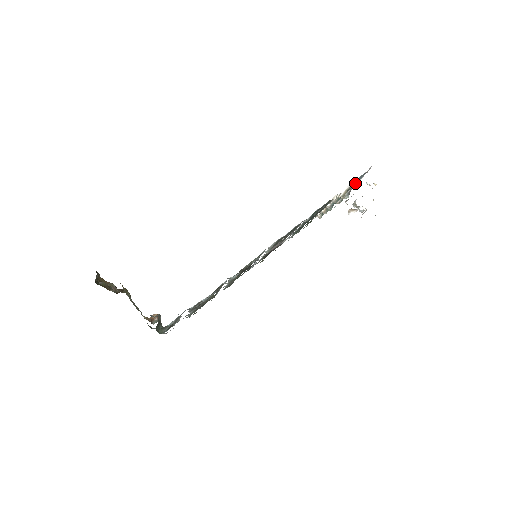
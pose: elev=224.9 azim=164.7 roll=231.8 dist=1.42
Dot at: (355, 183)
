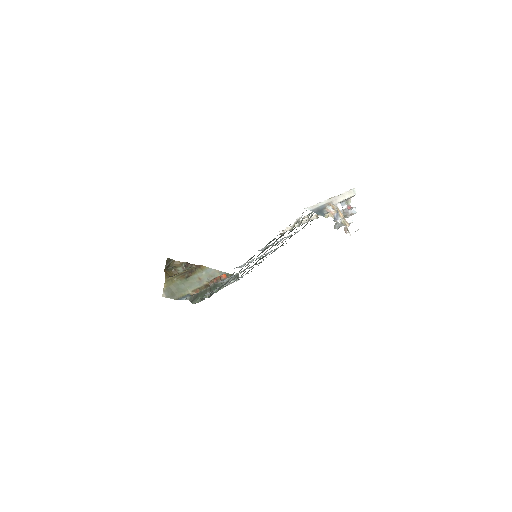
Dot at: occluded
